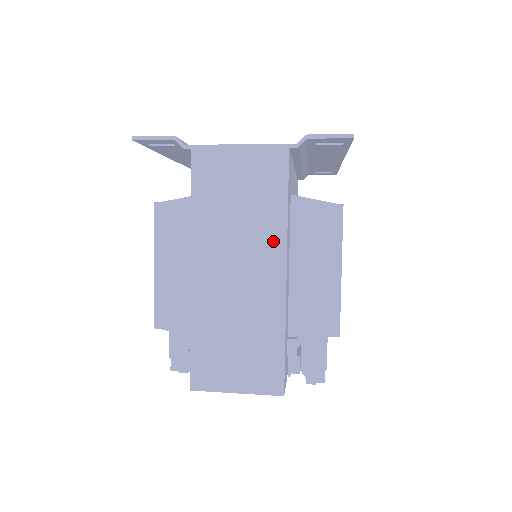
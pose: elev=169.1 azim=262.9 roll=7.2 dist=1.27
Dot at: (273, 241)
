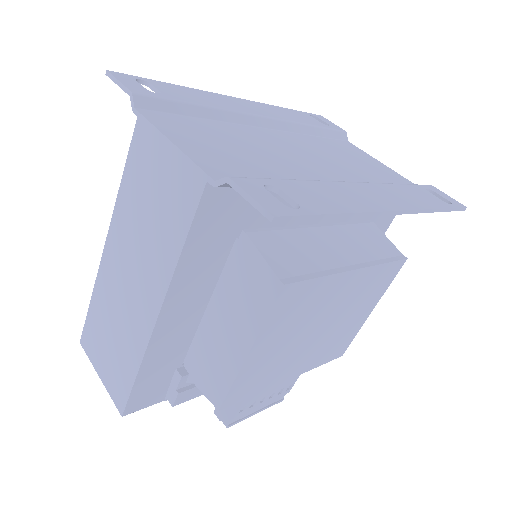
Dot at: (159, 275)
